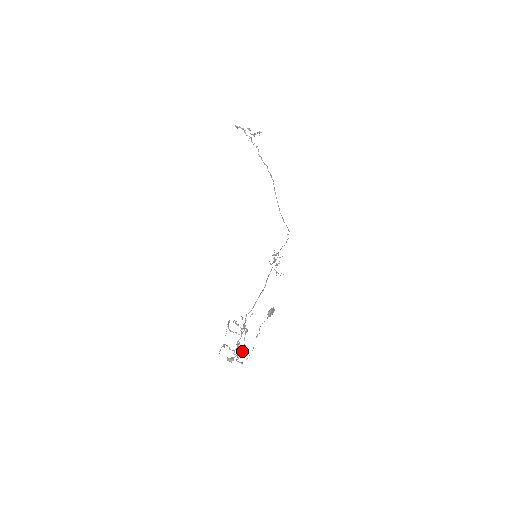
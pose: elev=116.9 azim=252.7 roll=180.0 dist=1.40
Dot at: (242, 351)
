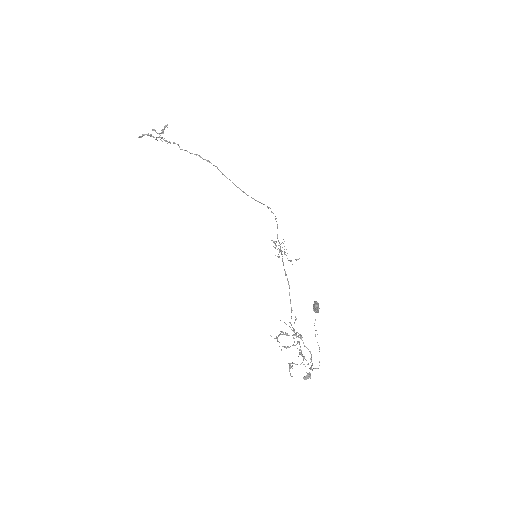
Dot at: occluded
